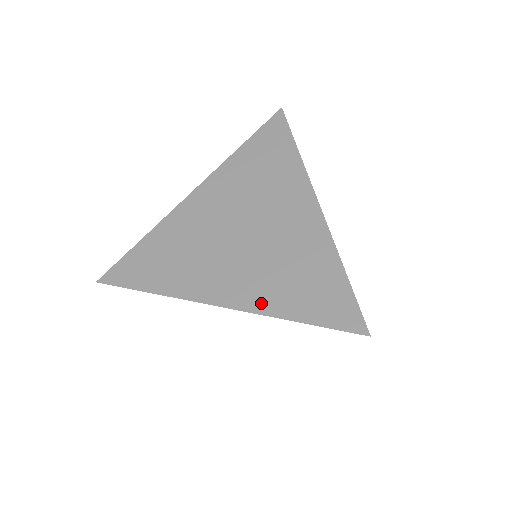
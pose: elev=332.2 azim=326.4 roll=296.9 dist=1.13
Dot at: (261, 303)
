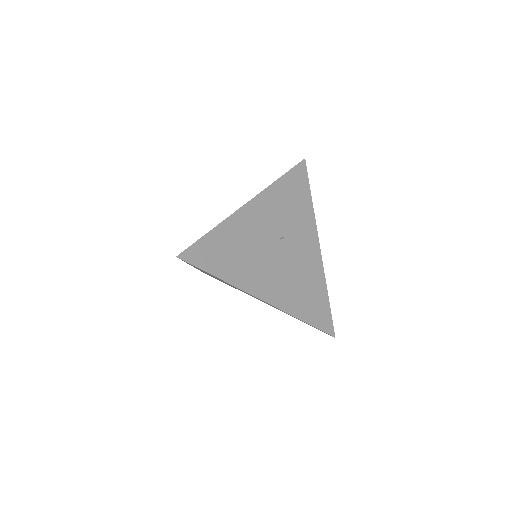
Dot at: occluded
